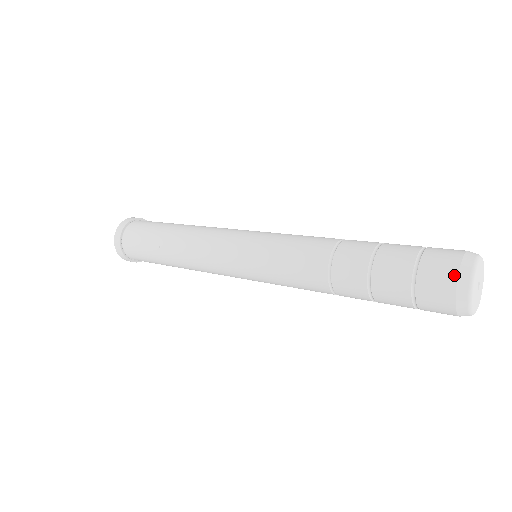
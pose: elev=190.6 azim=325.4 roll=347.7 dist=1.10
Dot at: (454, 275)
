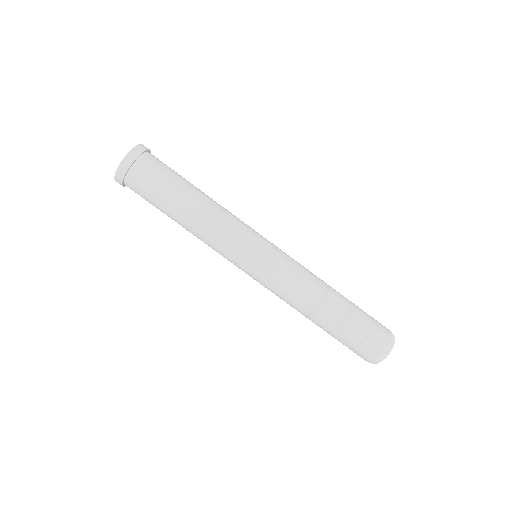
Dot at: (387, 342)
